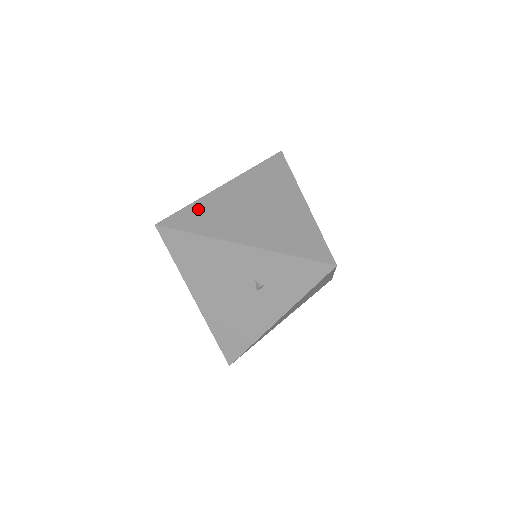
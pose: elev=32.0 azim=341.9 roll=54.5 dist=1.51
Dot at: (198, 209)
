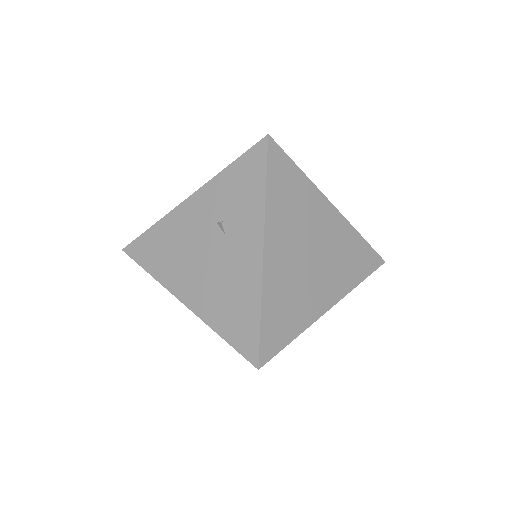
Dot at: occluded
